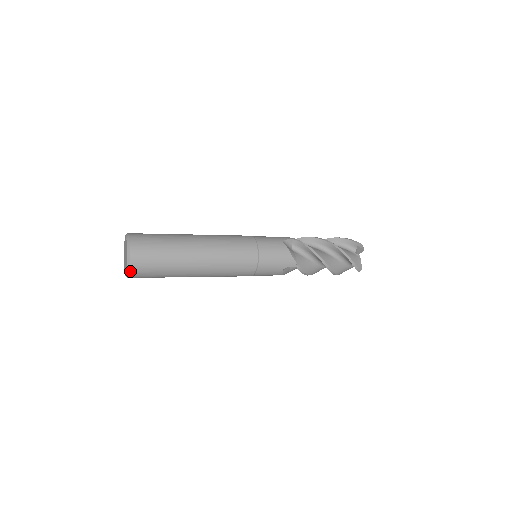
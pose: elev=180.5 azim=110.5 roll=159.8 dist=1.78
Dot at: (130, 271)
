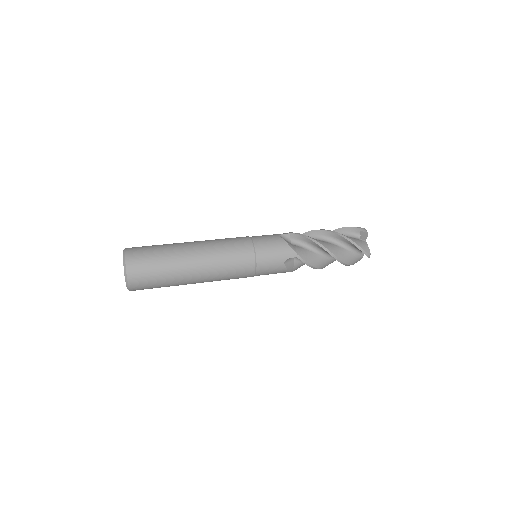
Dot at: (128, 280)
